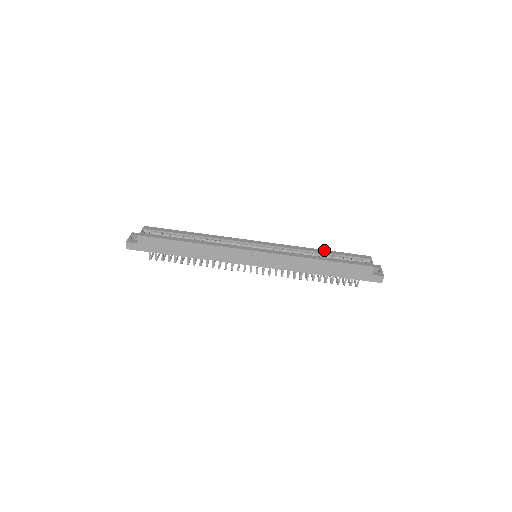
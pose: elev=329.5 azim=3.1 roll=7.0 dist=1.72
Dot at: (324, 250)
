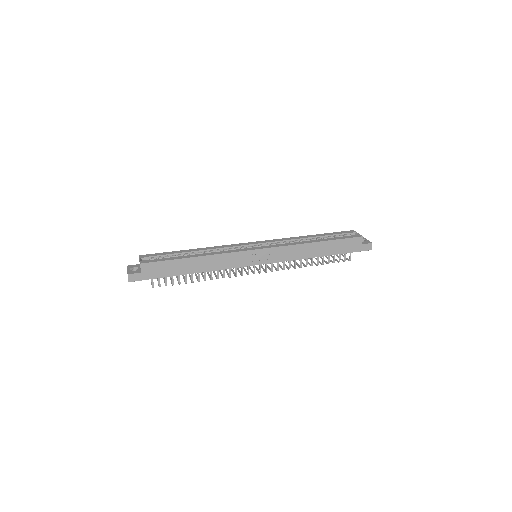
Dot at: (314, 235)
